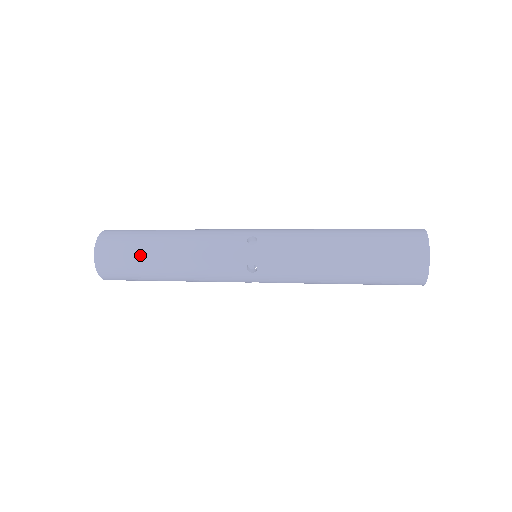
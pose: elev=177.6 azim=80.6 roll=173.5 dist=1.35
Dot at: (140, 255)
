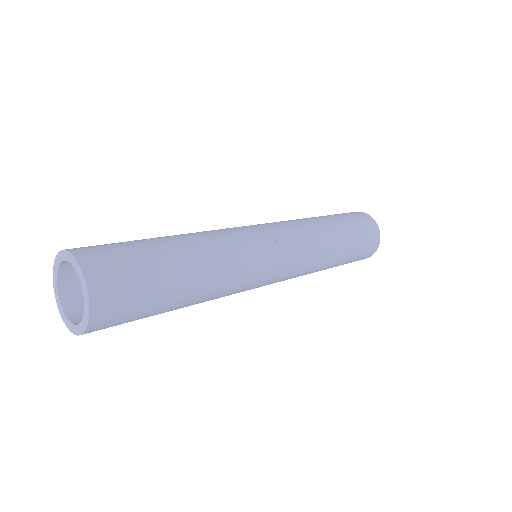
Dot at: (162, 280)
